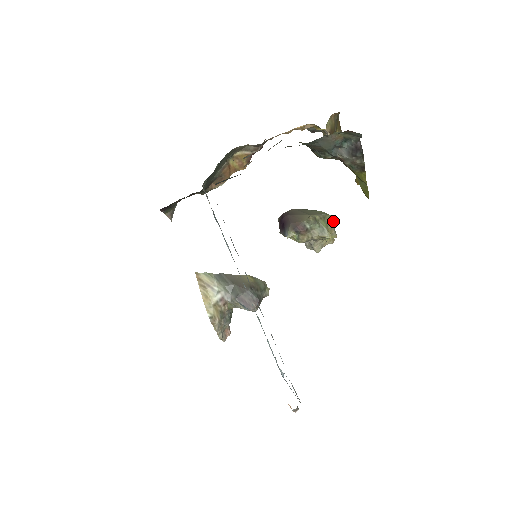
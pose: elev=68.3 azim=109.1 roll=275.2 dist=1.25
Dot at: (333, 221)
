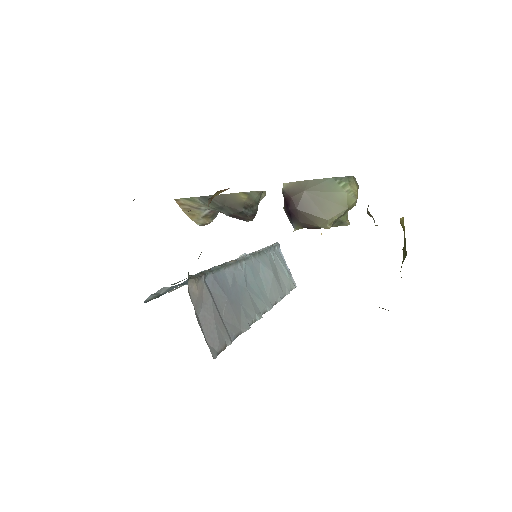
Dot at: (357, 198)
